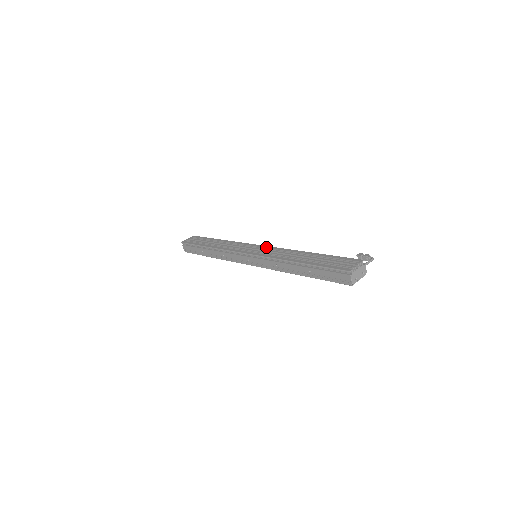
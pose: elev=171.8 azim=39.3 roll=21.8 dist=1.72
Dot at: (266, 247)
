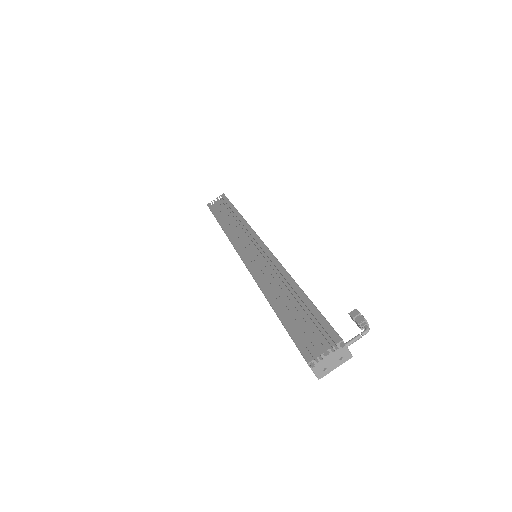
Dot at: (263, 249)
